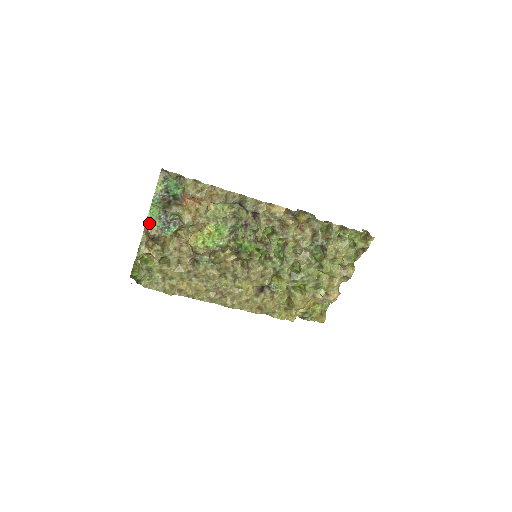
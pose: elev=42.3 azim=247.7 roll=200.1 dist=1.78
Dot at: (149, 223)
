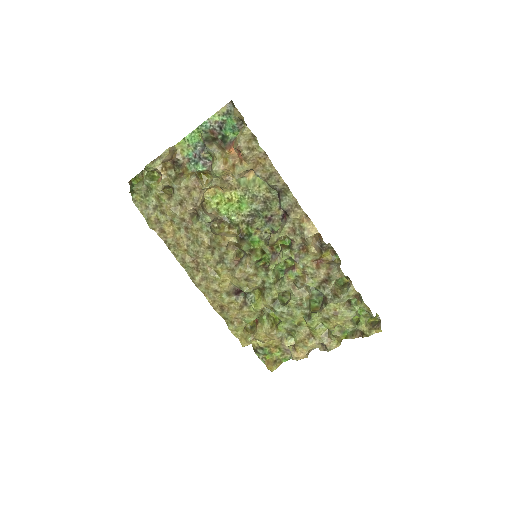
Dot at: (182, 144)
